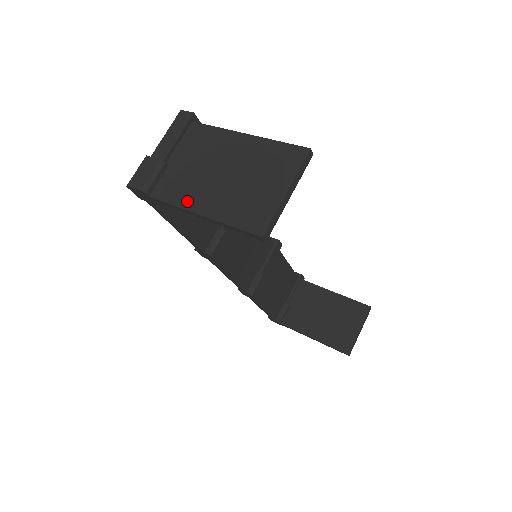
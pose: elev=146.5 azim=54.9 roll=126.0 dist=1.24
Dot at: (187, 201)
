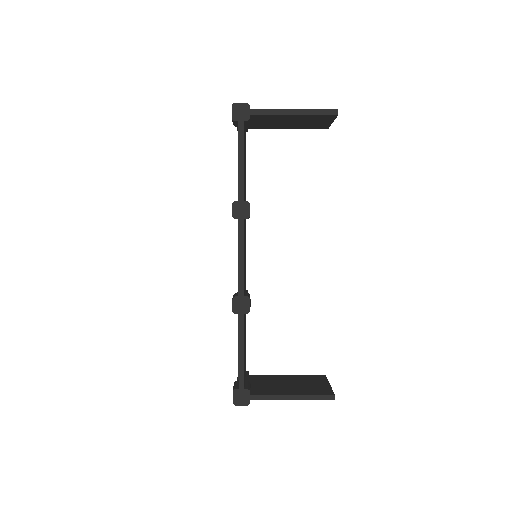
Dot at: (279, 110)
